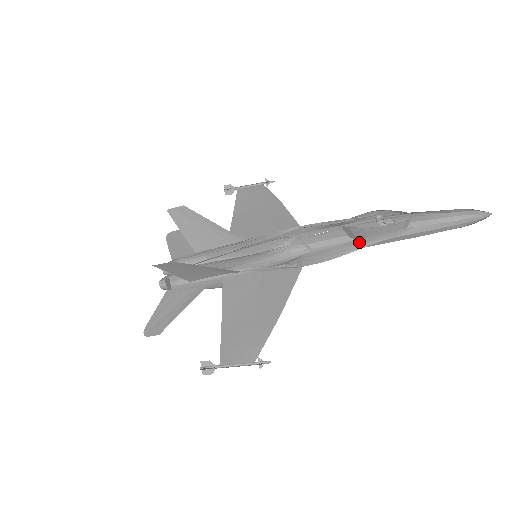
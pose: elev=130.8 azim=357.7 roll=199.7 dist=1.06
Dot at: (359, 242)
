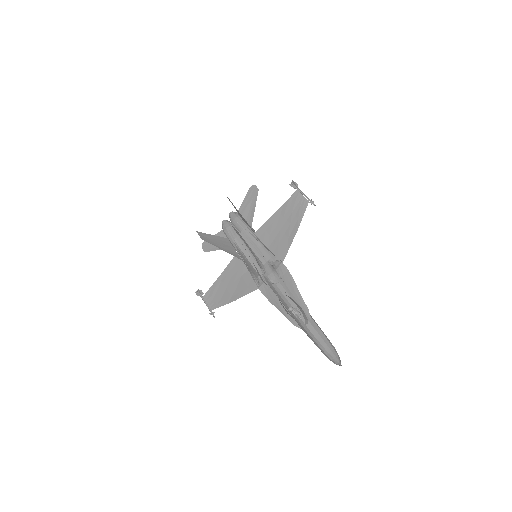
Dot at: (282, 307)
